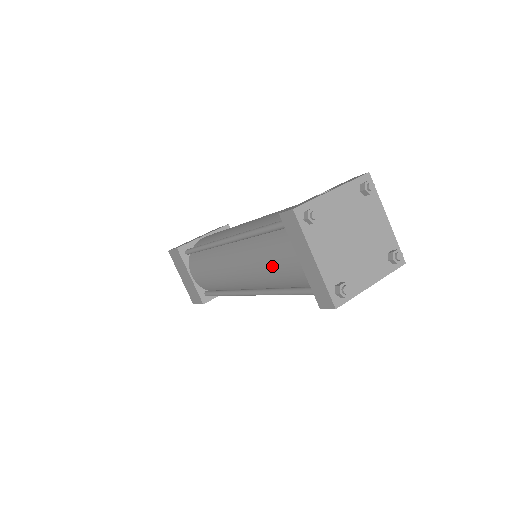
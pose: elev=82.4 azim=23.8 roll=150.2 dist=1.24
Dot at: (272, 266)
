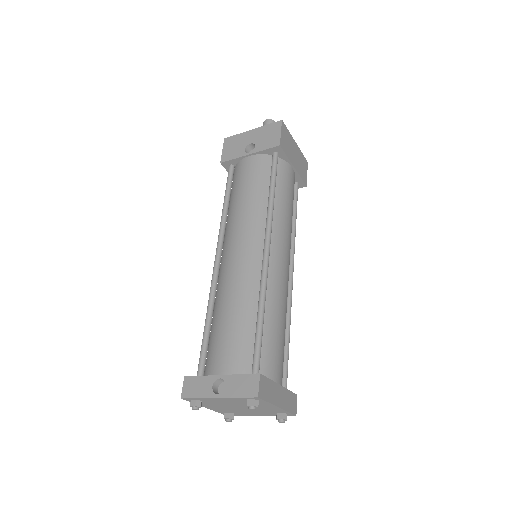
Dot at: occluded
